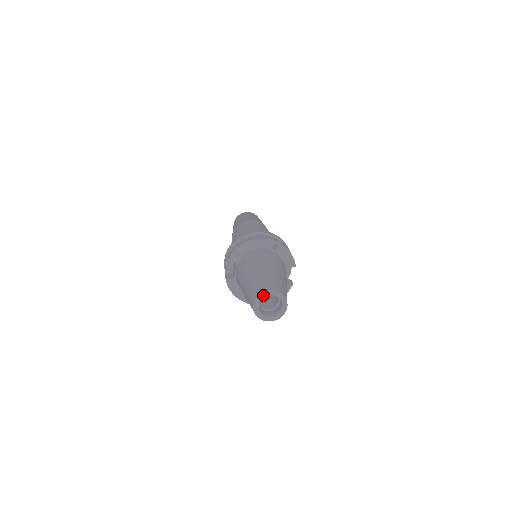
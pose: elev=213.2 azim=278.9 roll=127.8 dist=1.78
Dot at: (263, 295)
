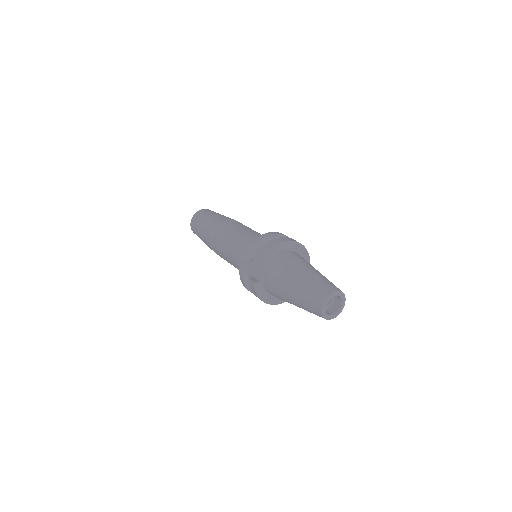
Dot at: (331, 296)
